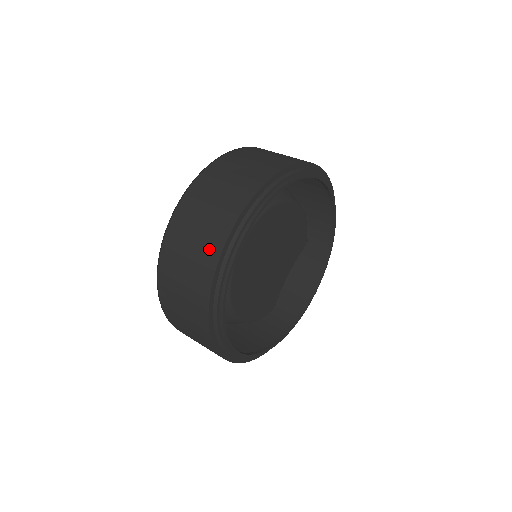
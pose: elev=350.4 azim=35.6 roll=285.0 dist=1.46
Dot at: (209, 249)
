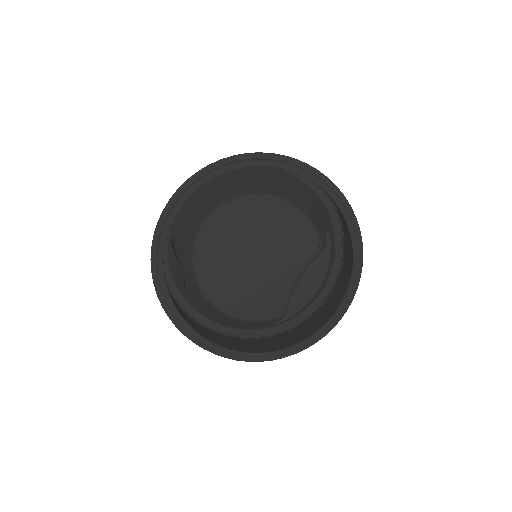
Dot at: occluded
